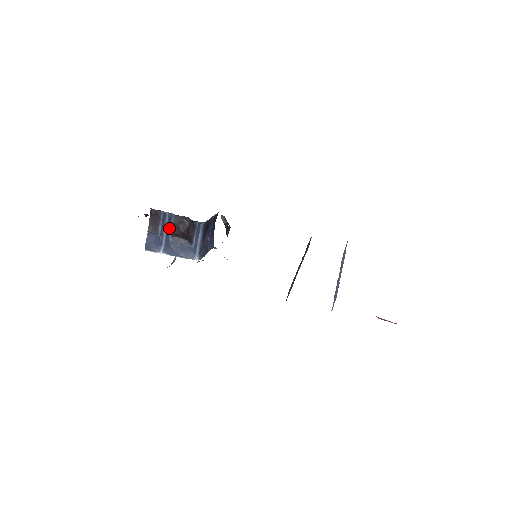
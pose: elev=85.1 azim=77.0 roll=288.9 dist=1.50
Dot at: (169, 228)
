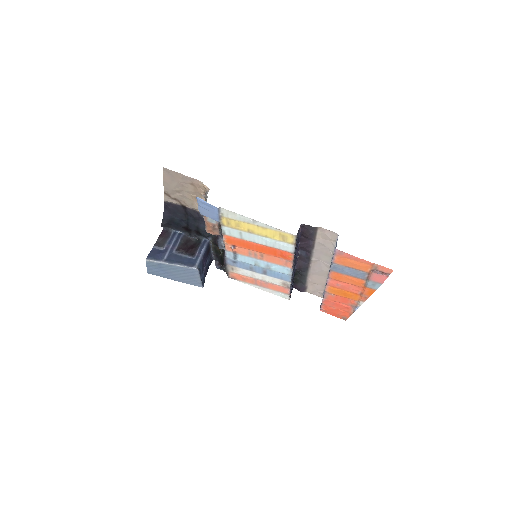
Dot at: (176, 243)
